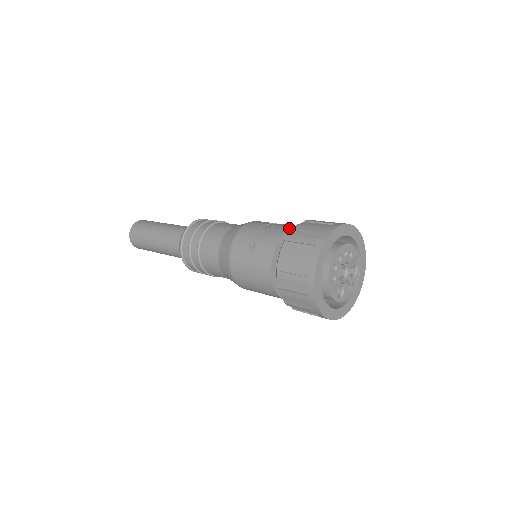
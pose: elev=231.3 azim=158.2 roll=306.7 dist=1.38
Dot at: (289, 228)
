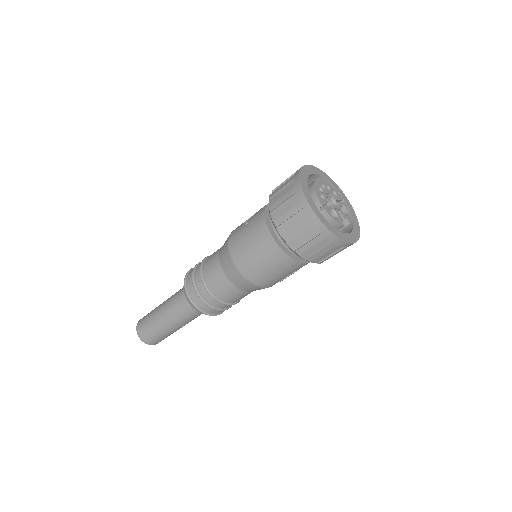
Dot at: occluded
